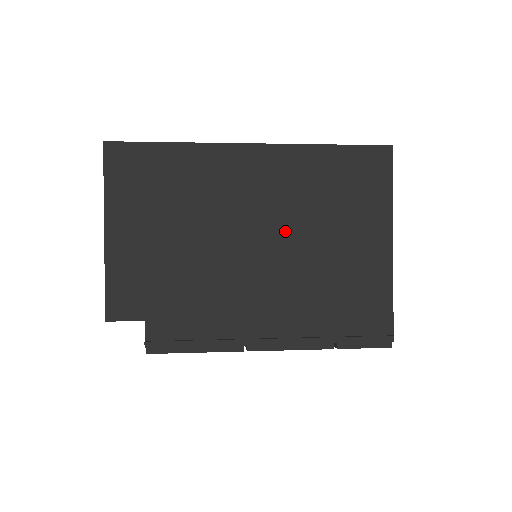
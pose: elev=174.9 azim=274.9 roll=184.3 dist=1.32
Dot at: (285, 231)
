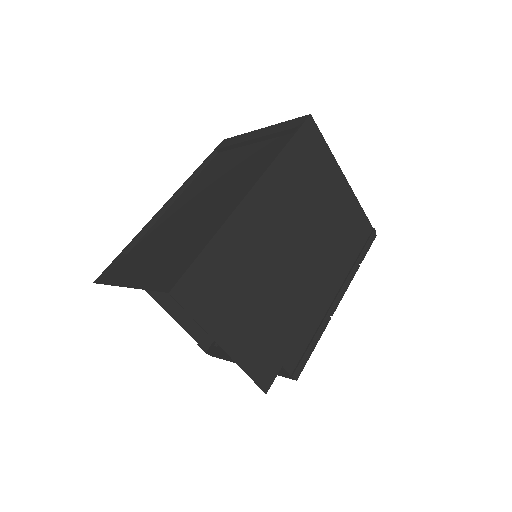
Dot at: (302, 228)
